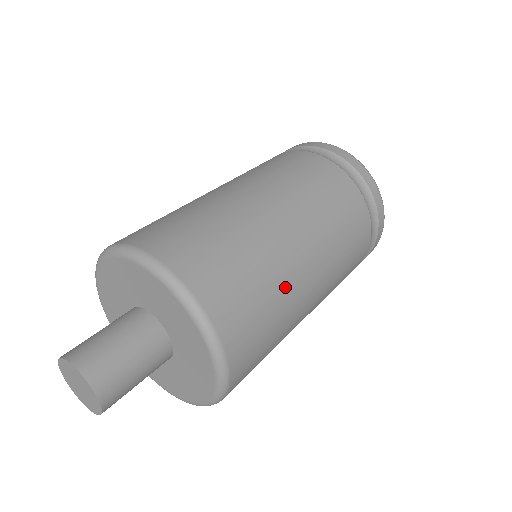
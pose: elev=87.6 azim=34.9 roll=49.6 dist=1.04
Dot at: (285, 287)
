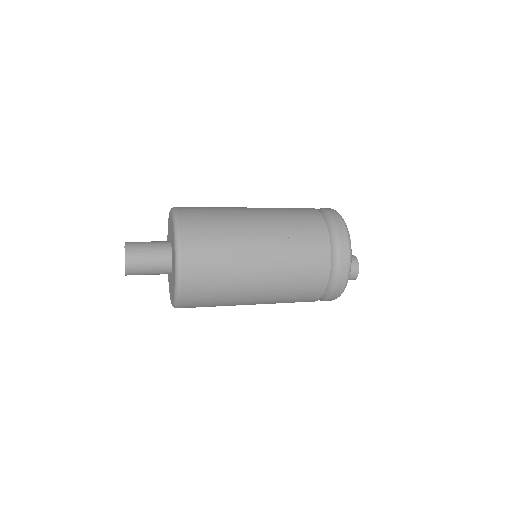
Dot at: occluded
